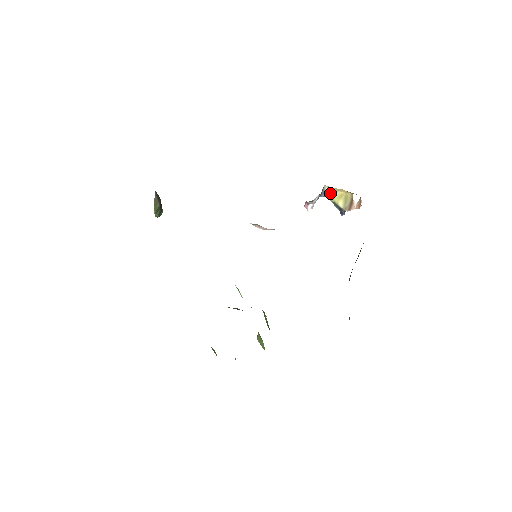
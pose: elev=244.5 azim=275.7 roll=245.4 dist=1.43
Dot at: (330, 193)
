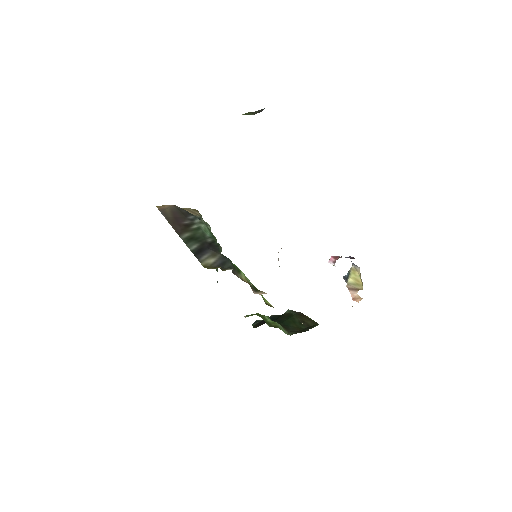
Dot at: (356, 270)
